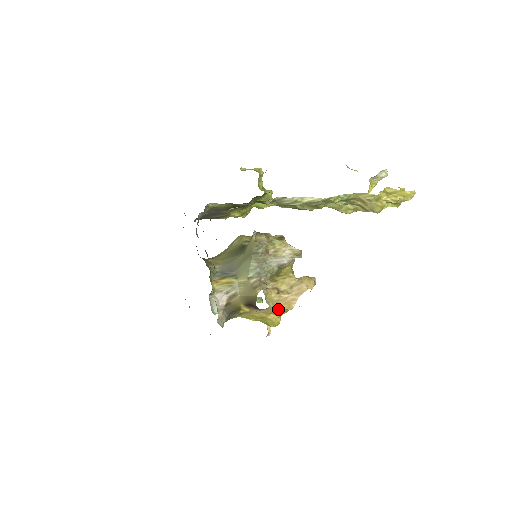
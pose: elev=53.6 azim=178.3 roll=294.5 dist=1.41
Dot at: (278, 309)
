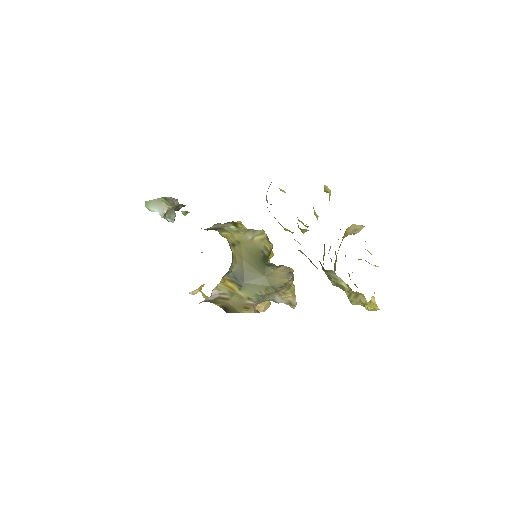
Dot at: occluded
